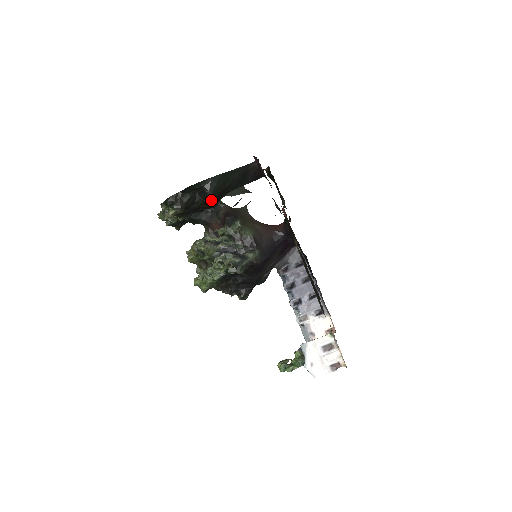
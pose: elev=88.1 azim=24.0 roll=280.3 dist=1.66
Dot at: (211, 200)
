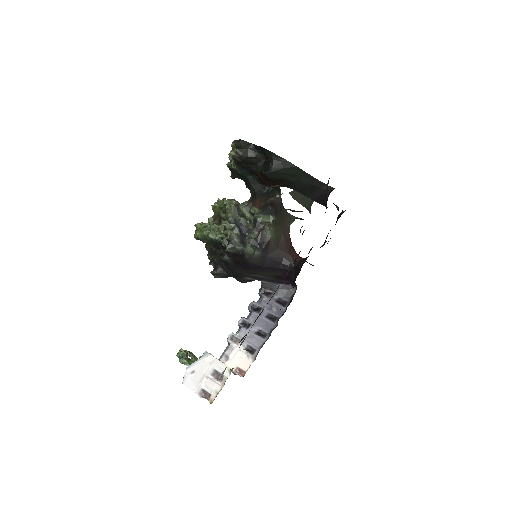
Dot at: (268, 176)
